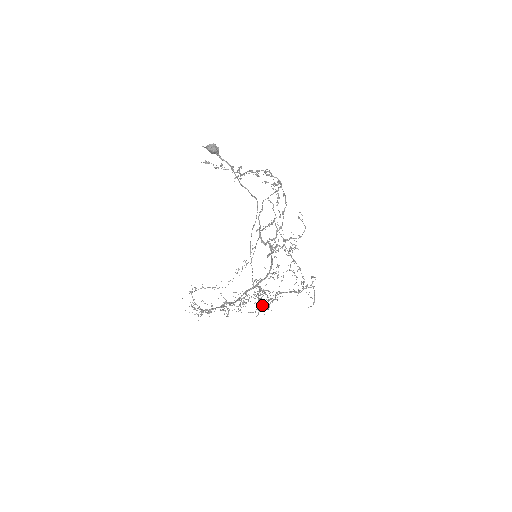
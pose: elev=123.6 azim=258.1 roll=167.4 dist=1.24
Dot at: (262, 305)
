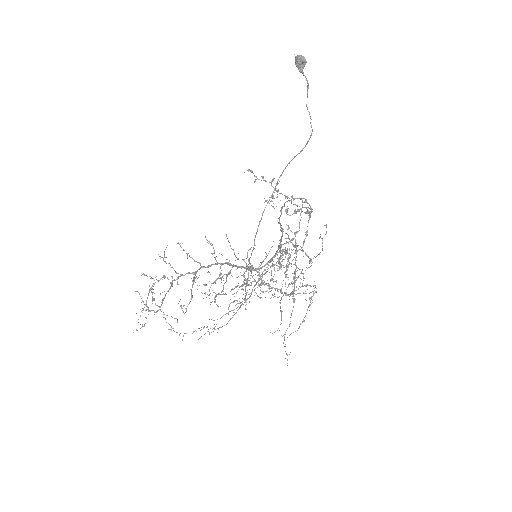
Dot at: occluded
